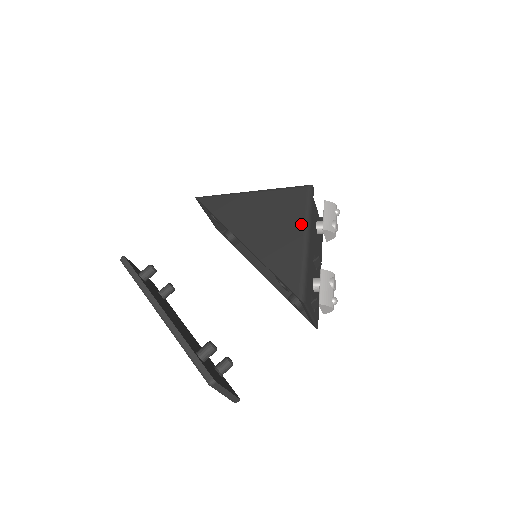
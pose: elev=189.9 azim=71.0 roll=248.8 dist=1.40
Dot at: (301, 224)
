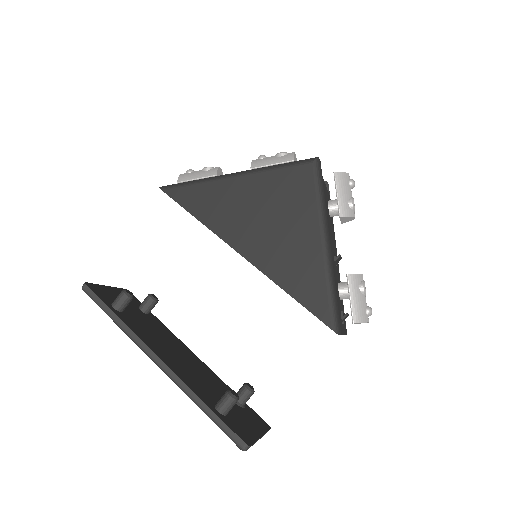
Dot at: (315, 222)
